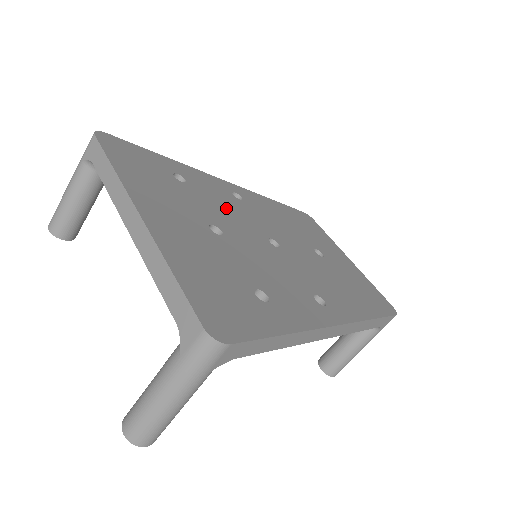
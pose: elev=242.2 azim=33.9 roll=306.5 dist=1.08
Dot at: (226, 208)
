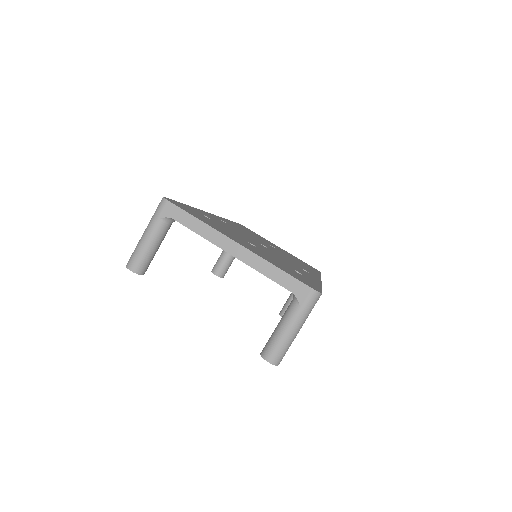
Dot at: occluded
